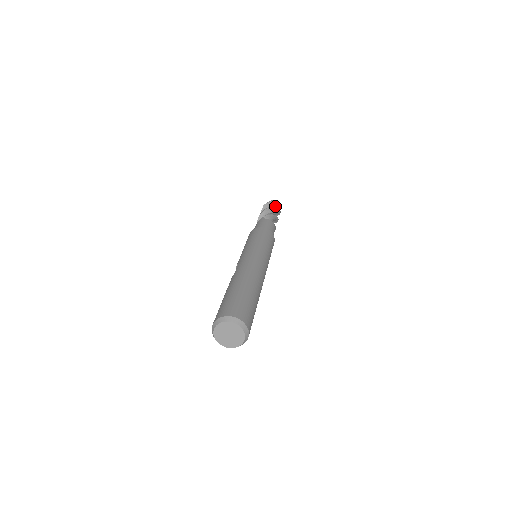
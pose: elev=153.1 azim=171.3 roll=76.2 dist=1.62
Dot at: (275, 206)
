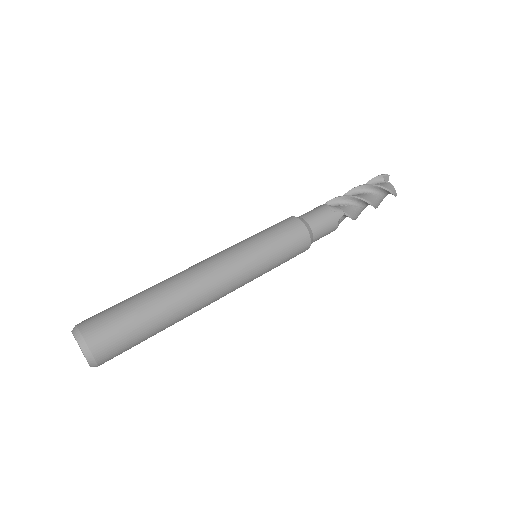
Dot at: (378, 183)
